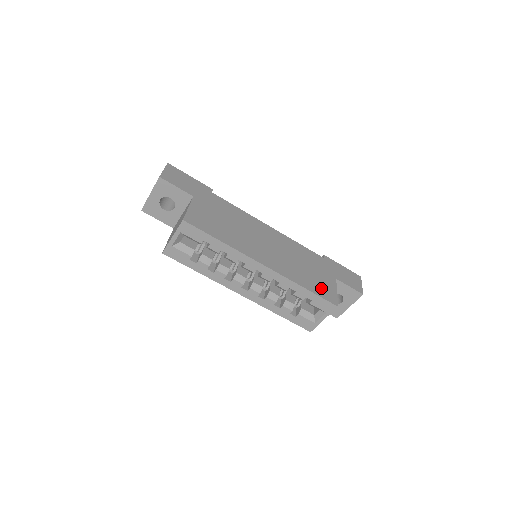
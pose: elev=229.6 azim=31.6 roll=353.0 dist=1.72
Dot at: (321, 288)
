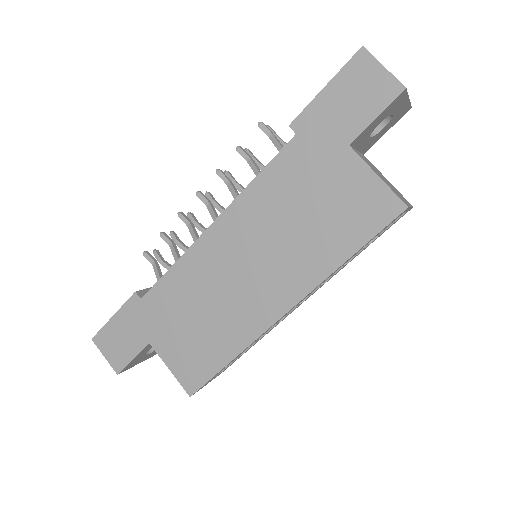
Dot at: (358, 215)
